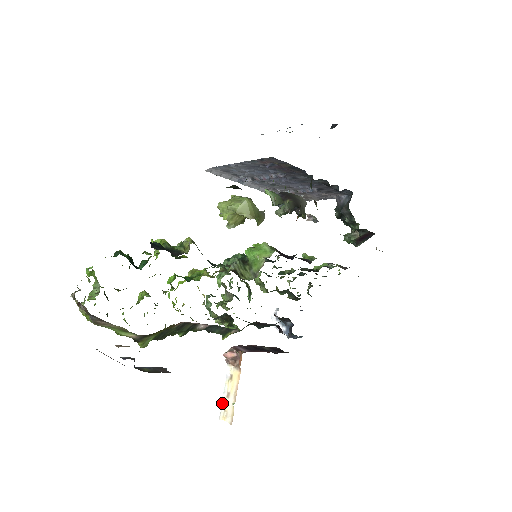
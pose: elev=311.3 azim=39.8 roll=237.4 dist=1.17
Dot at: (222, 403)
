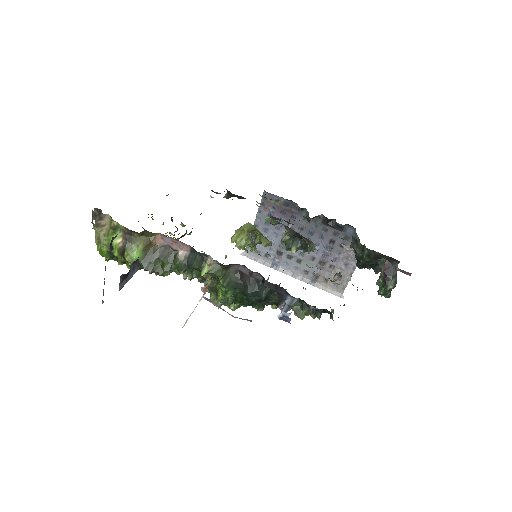
Dot at: (187, 319)
